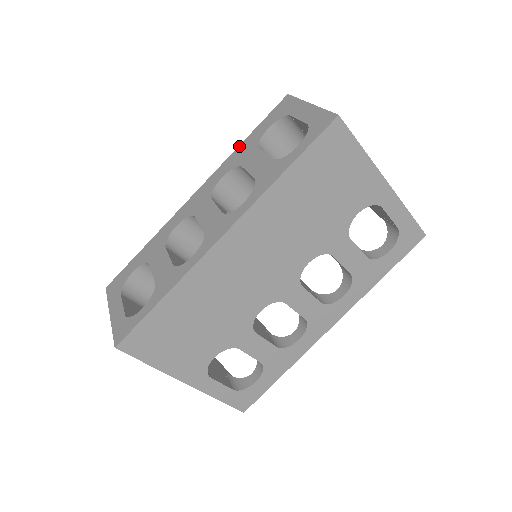
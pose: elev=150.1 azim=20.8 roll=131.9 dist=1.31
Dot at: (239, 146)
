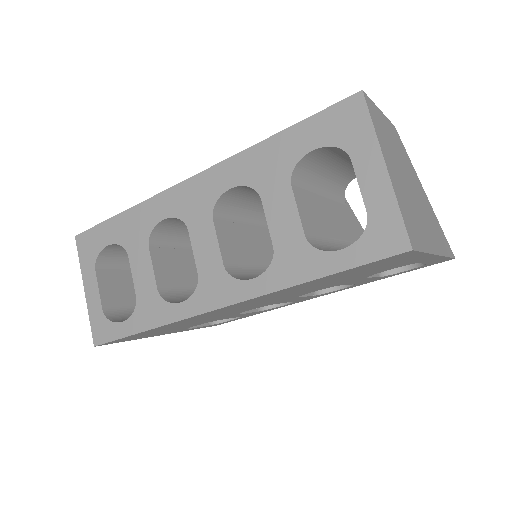
Dot at: (264, 142)
